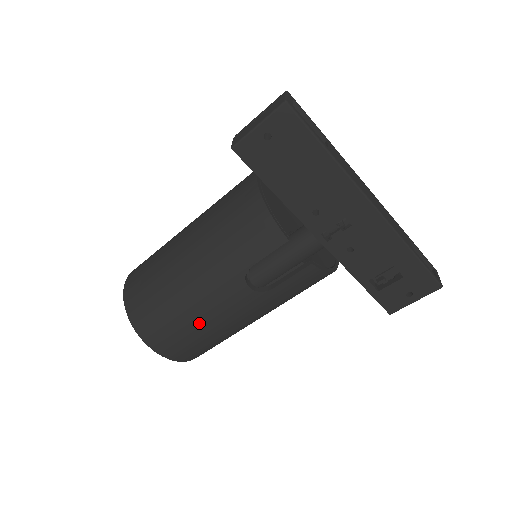
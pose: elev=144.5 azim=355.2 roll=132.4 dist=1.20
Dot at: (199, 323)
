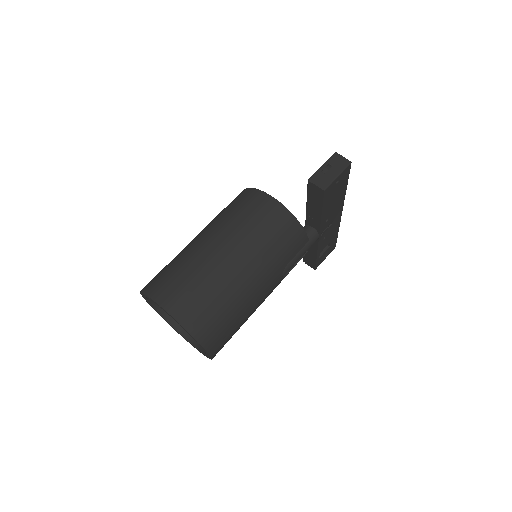
Dot at: (247, 317)
